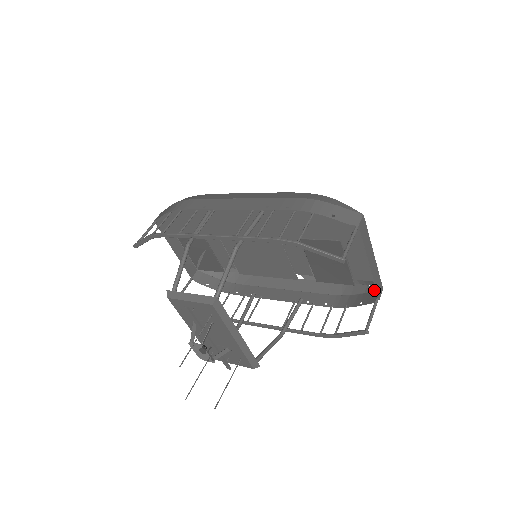
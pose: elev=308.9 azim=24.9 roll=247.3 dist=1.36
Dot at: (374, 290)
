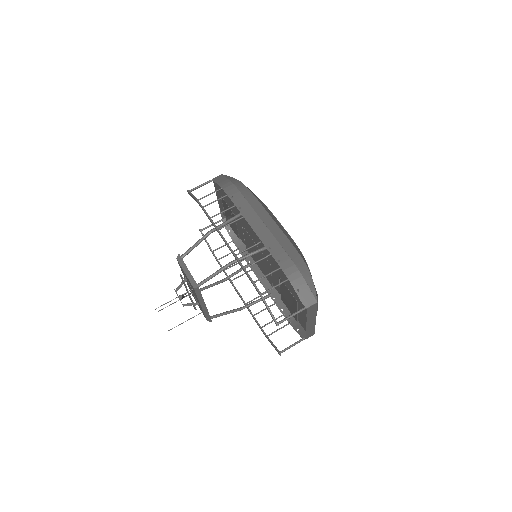
Dot at: occluded
